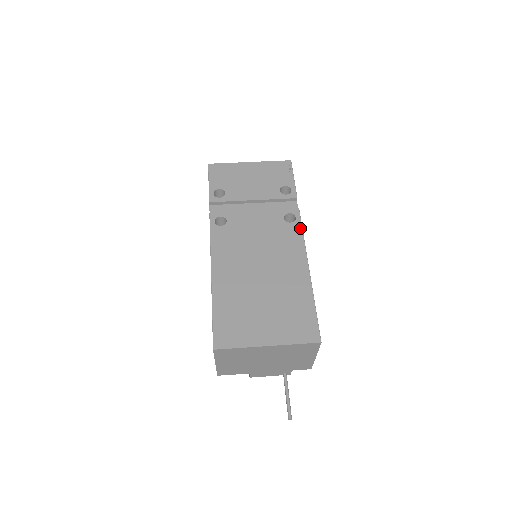
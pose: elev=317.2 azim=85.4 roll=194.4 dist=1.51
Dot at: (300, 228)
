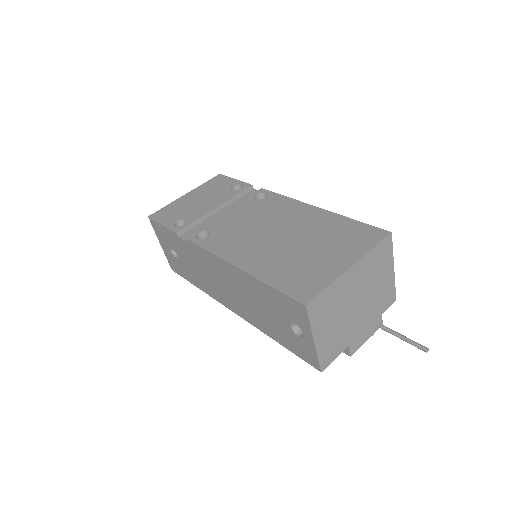
Dot at: (277, 195)
